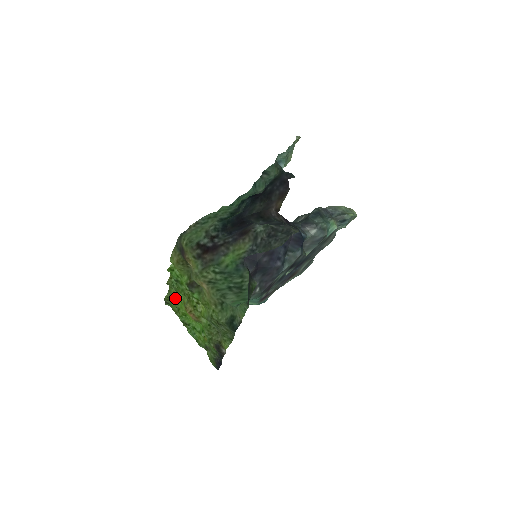
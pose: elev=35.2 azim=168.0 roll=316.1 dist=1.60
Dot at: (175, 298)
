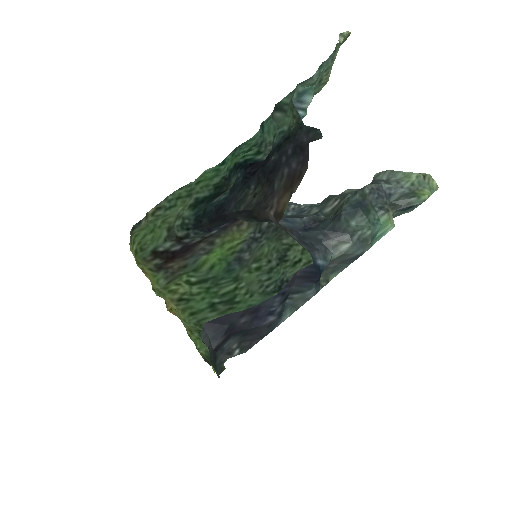
Dot at: occluded
